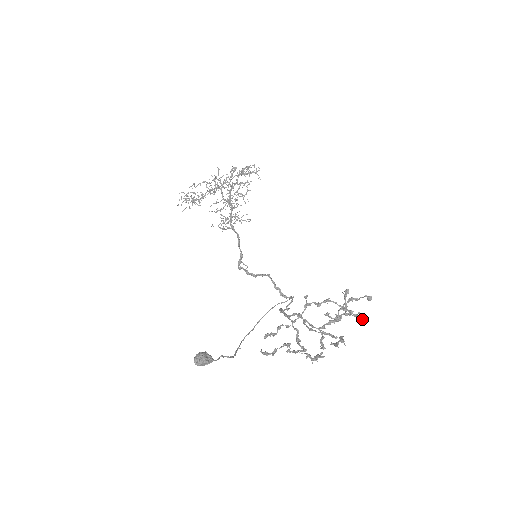
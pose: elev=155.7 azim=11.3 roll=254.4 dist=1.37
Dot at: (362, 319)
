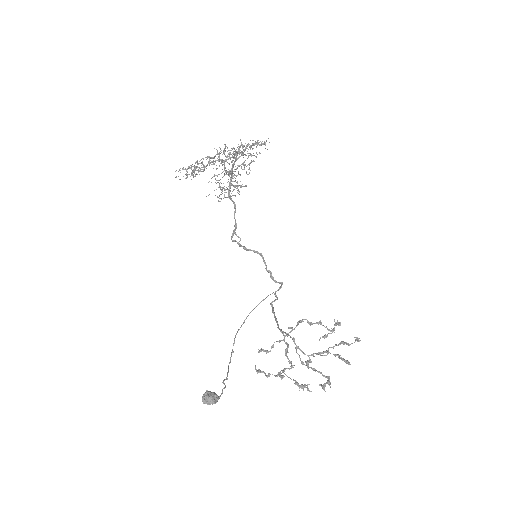
Dot at: (349, 364)
